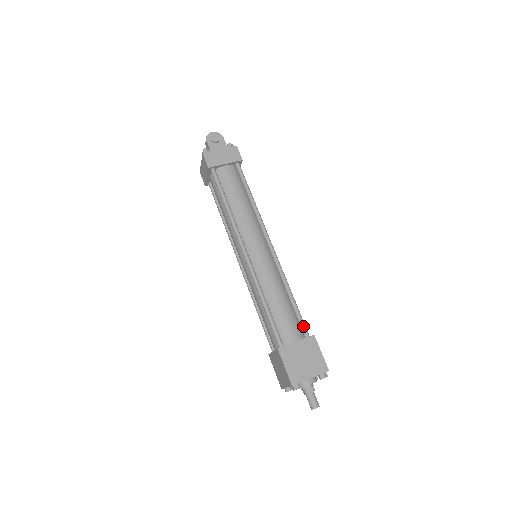
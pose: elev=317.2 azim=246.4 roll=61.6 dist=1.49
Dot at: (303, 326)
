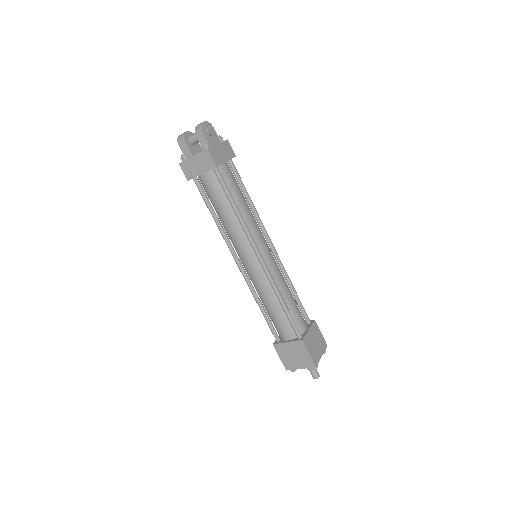
Dot at: (306, 314)
